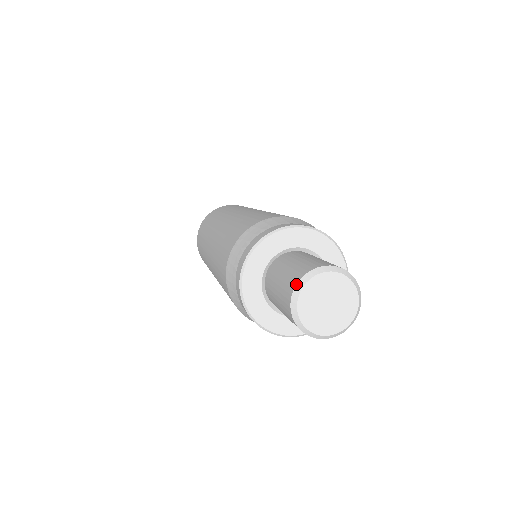
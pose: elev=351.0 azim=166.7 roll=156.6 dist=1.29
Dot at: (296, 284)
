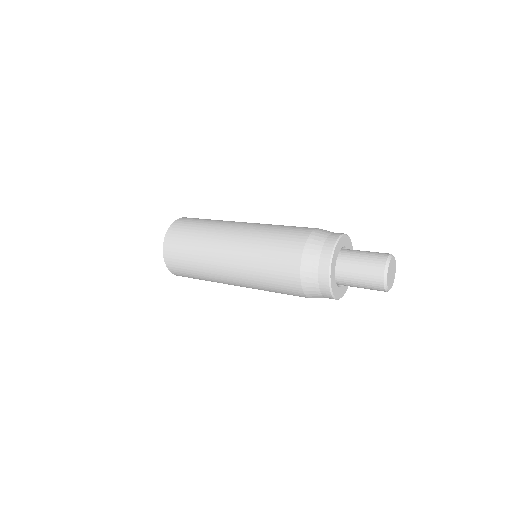
Dot at: (387, 259)
